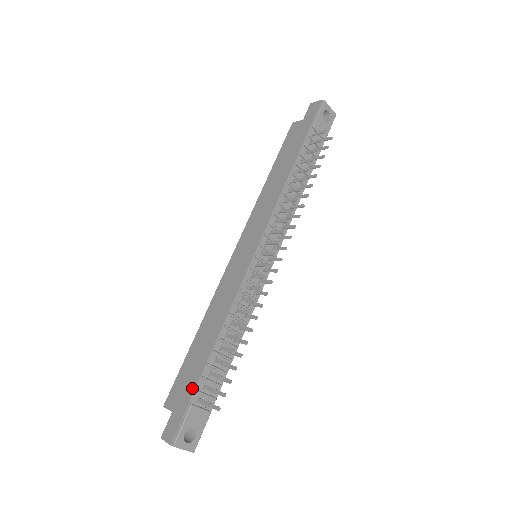
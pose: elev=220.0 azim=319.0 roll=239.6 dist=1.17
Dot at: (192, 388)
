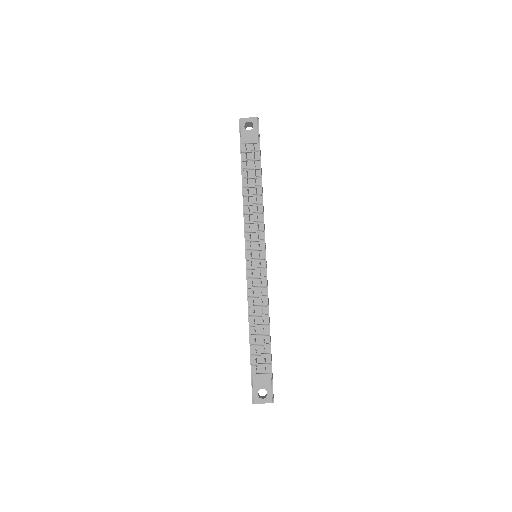
Dot at: (250, 364)
